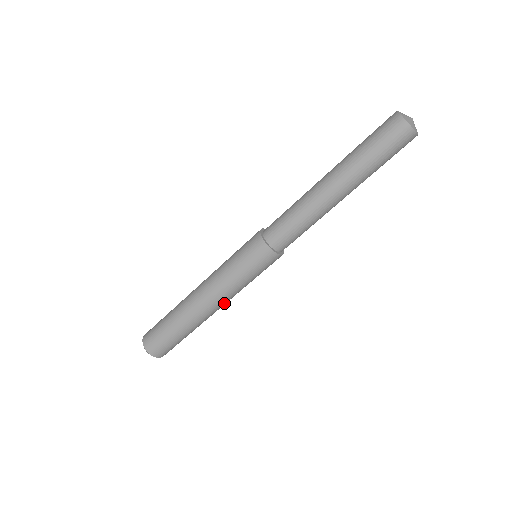
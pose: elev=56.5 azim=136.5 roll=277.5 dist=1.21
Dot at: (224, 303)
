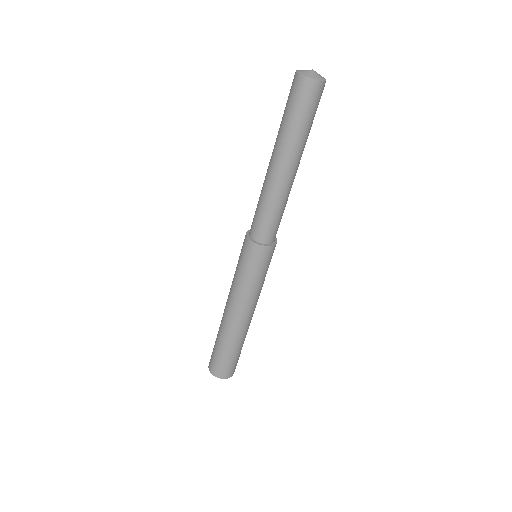
Dot at: (240, 309)
